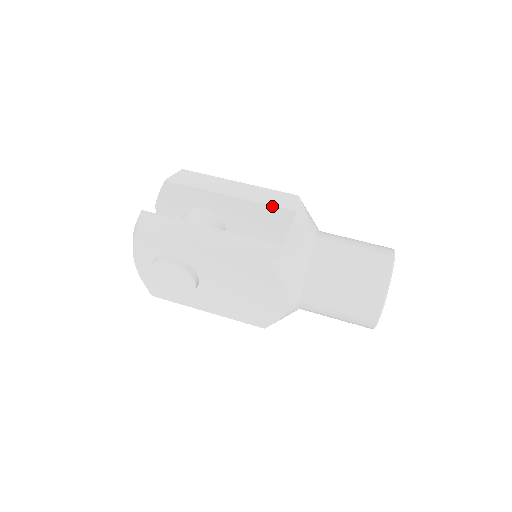
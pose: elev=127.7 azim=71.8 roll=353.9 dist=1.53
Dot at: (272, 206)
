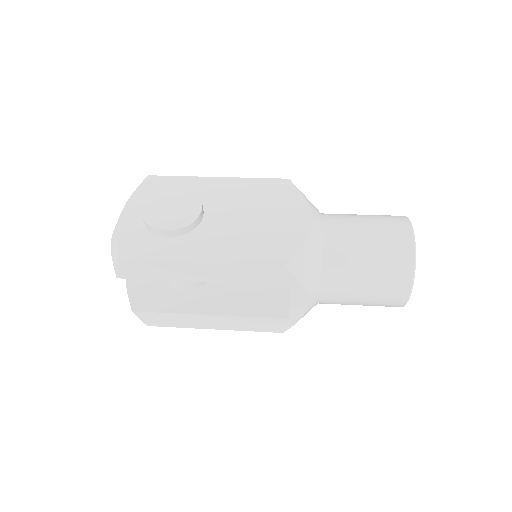
Dot at: occluded
